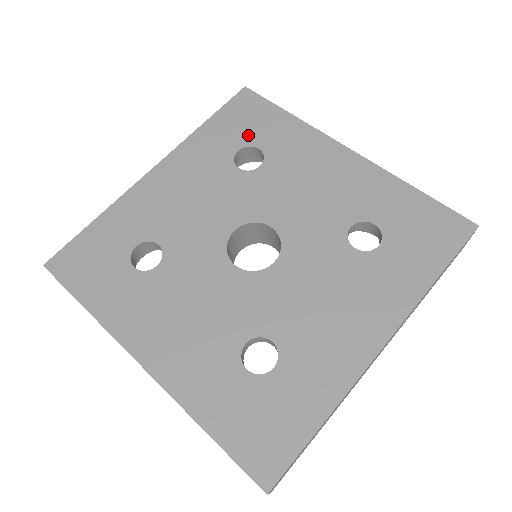
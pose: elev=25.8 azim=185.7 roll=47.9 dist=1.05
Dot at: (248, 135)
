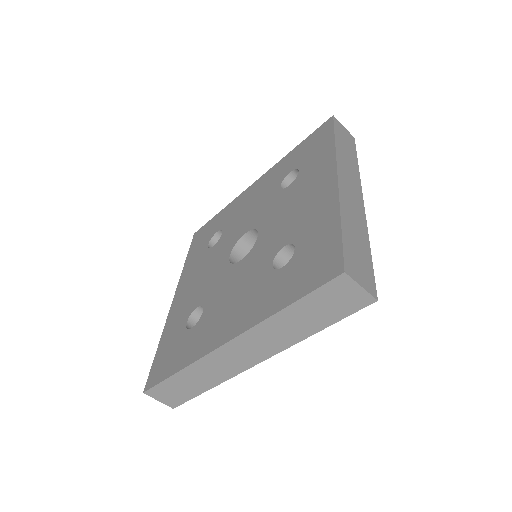
Dot at: (208, 237)
